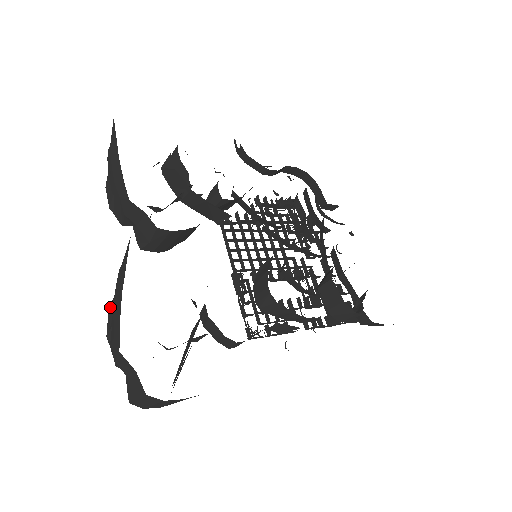
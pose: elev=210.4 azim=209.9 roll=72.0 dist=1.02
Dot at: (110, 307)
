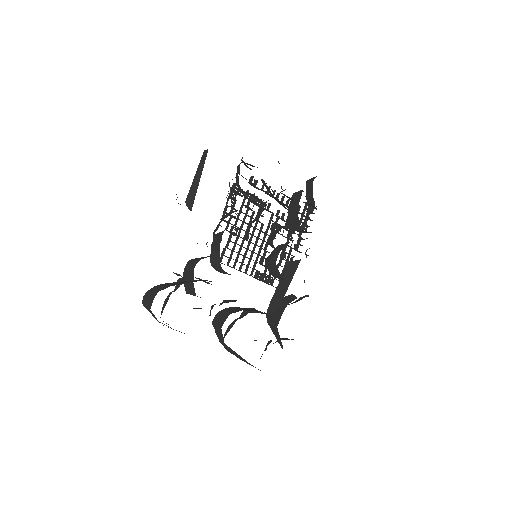
Dot at: occluded
